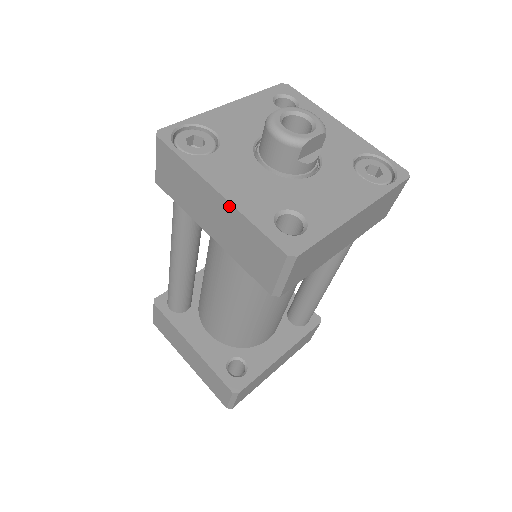
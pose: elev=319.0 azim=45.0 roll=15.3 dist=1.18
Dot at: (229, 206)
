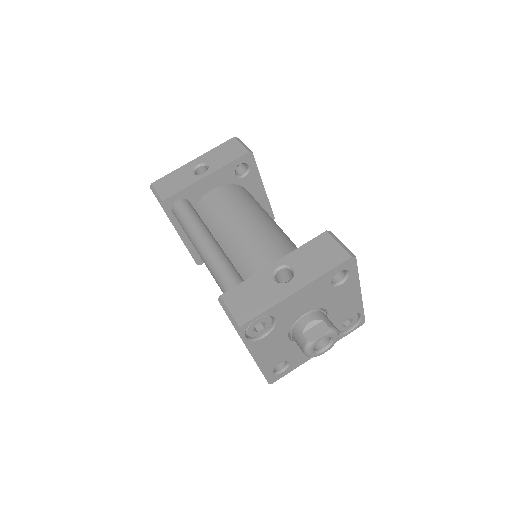
Dot at: occluded
